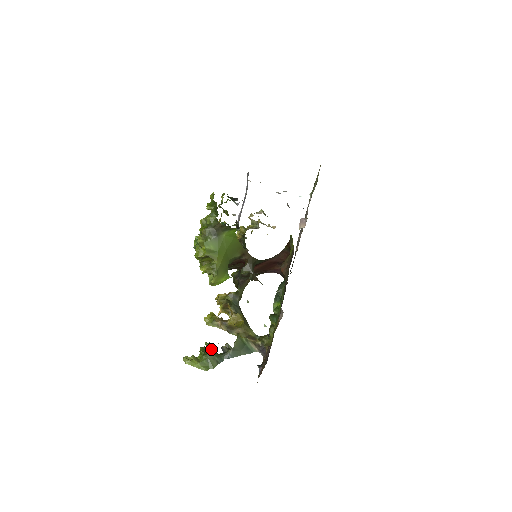
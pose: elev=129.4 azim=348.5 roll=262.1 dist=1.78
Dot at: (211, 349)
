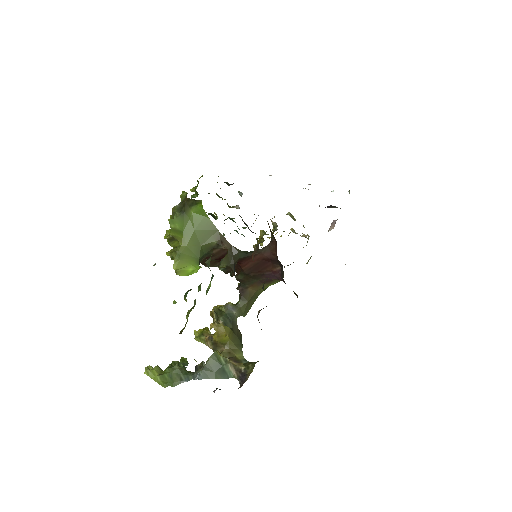
Dot at: (184, 365)
